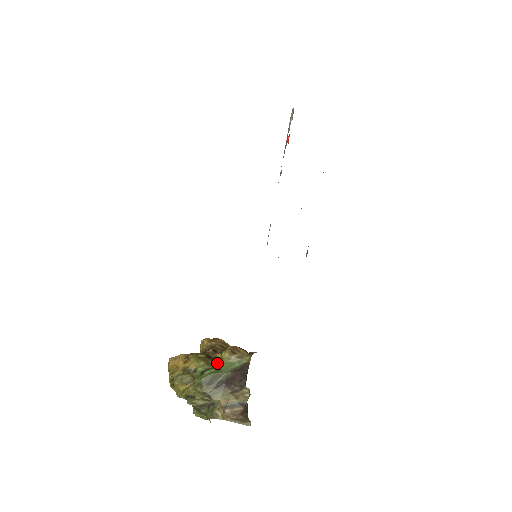
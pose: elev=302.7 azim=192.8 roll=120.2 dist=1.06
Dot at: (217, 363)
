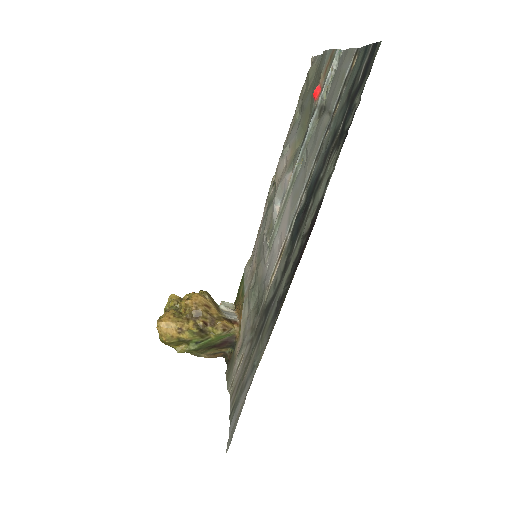
Dot at: (209, 336)
